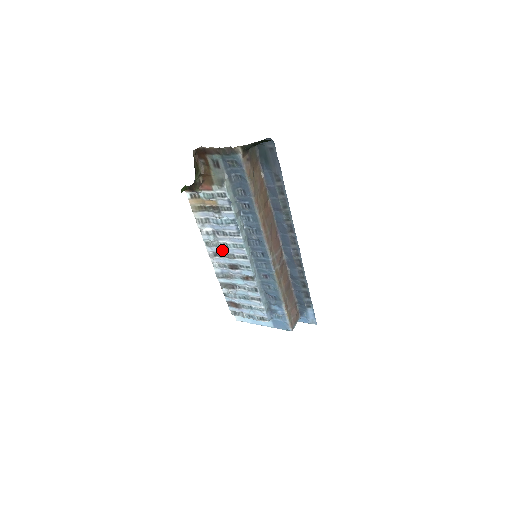
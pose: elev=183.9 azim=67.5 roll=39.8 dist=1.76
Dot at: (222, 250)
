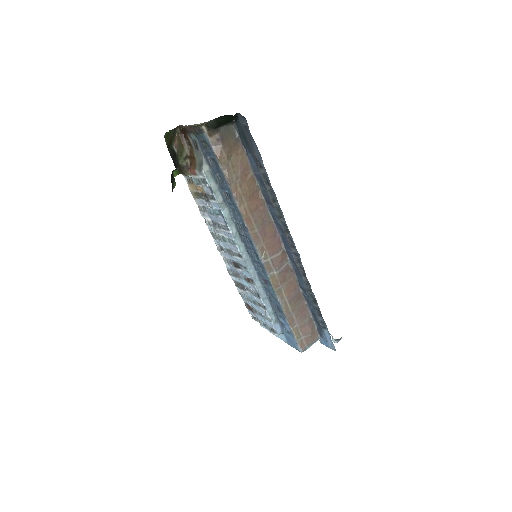
Dot at: (223, 244)
